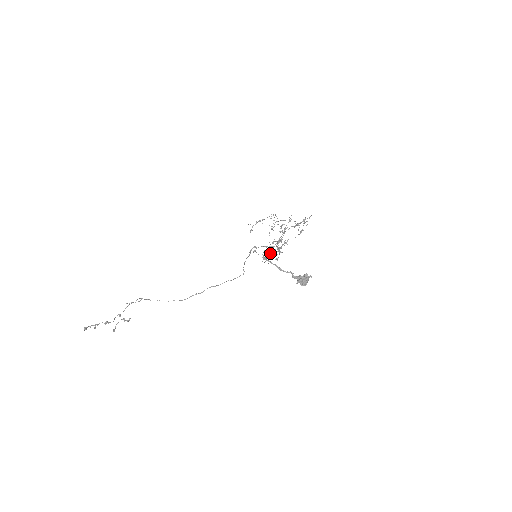
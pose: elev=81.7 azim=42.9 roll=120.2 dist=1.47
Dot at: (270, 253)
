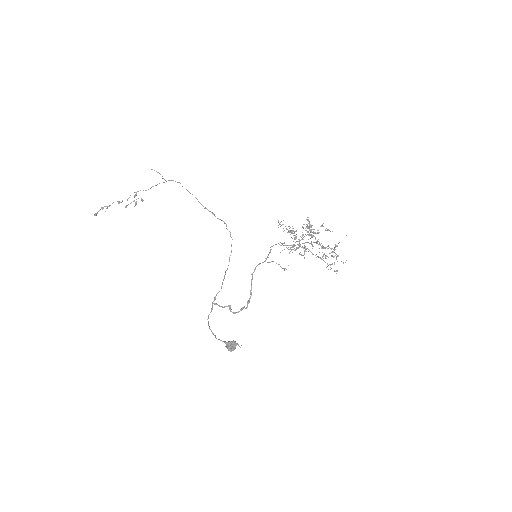
Dot at: occluded
